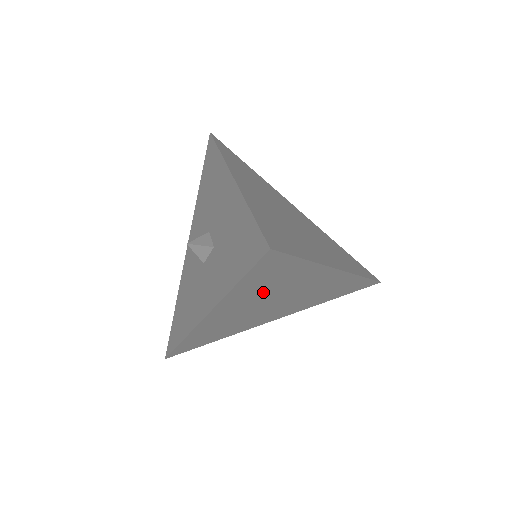
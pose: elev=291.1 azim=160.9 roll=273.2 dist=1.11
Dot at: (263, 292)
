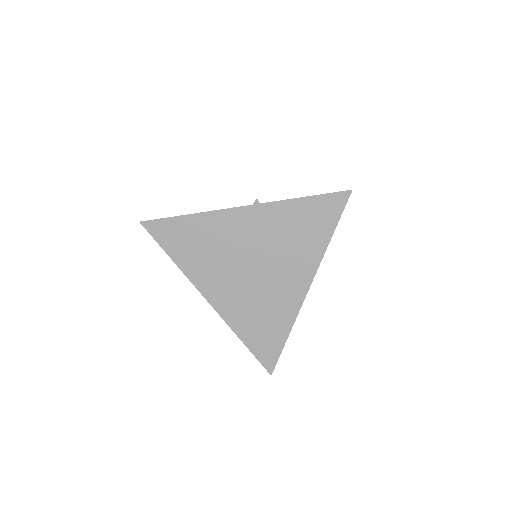
Dot at: (283, 234)
